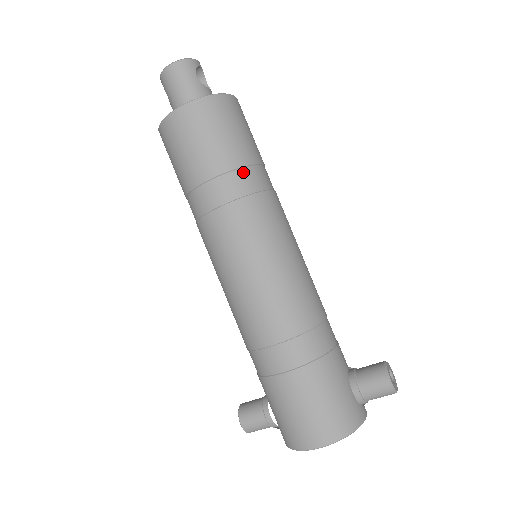
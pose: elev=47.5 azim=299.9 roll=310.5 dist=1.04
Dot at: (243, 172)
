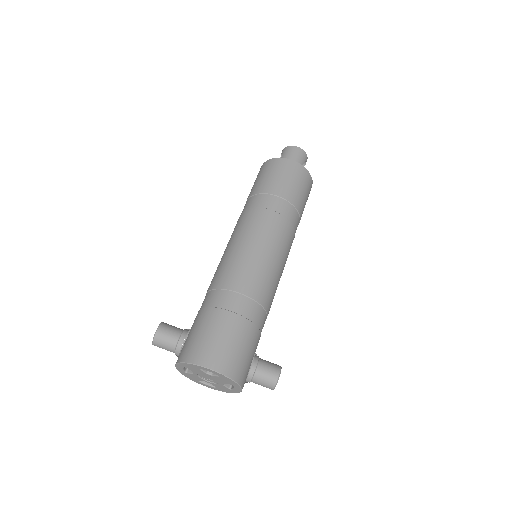
Dot at: (295, 211)
